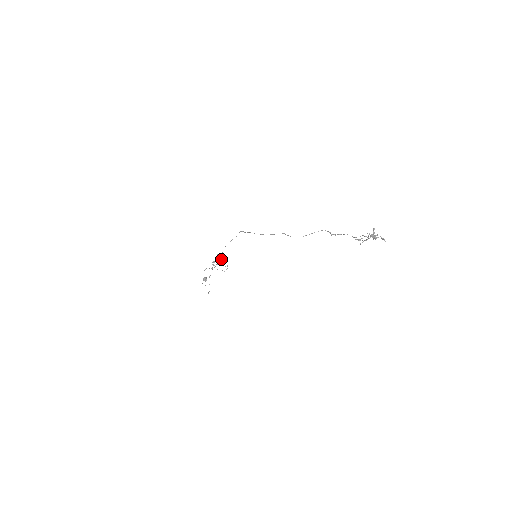
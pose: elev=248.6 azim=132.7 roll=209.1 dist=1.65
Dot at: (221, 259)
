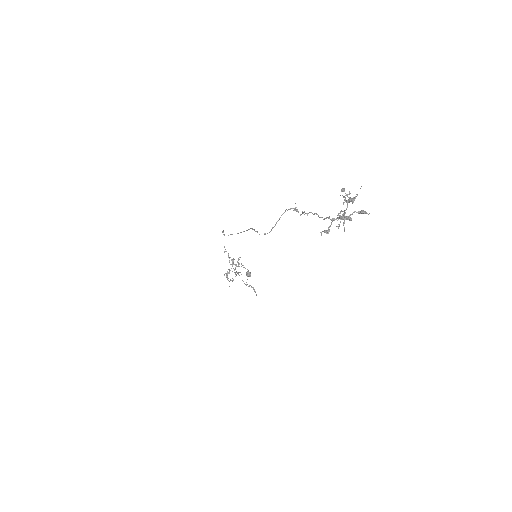
Dot at: occluded
